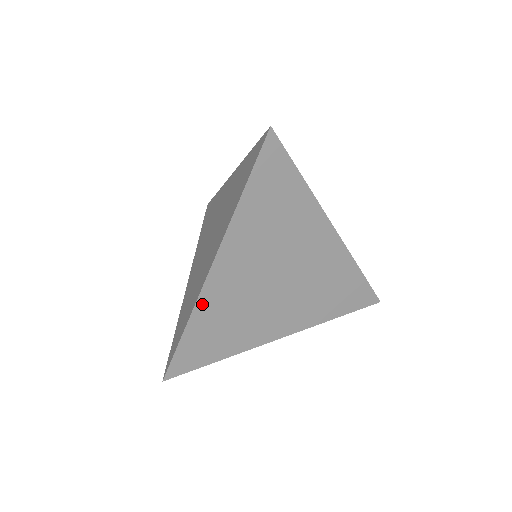
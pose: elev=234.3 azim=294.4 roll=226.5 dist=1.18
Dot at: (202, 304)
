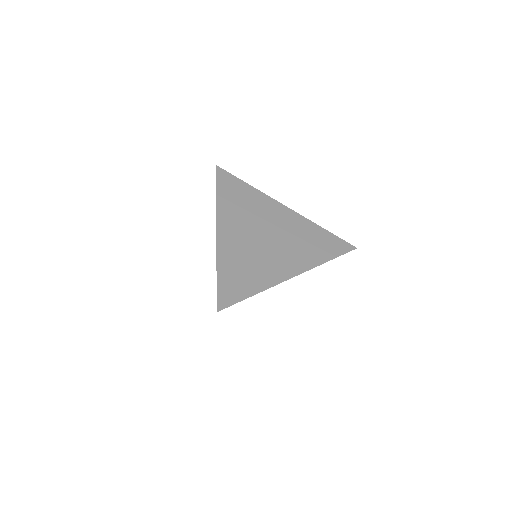
Dot at: (221, 254)
